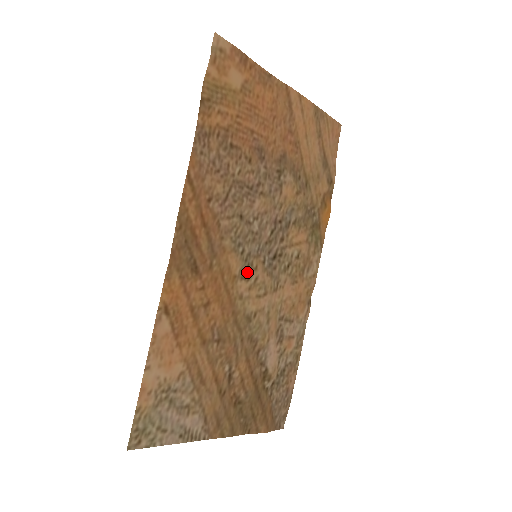
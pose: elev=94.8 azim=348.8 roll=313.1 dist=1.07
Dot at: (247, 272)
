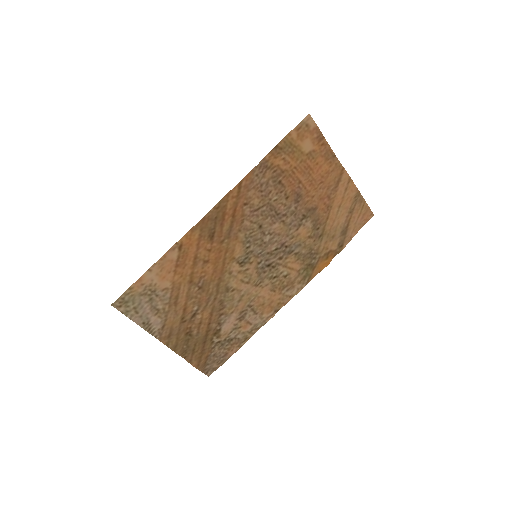
Dot at: (244, 261)
